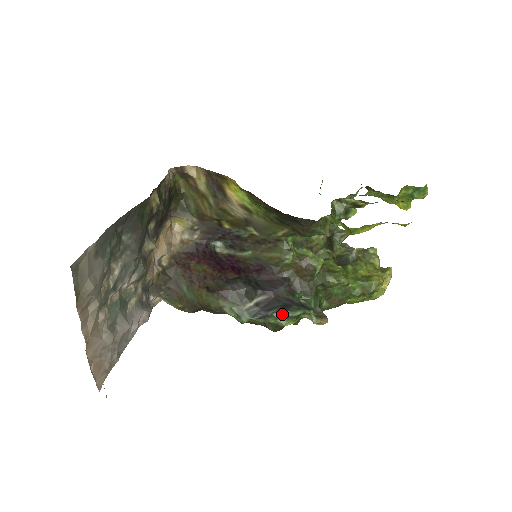
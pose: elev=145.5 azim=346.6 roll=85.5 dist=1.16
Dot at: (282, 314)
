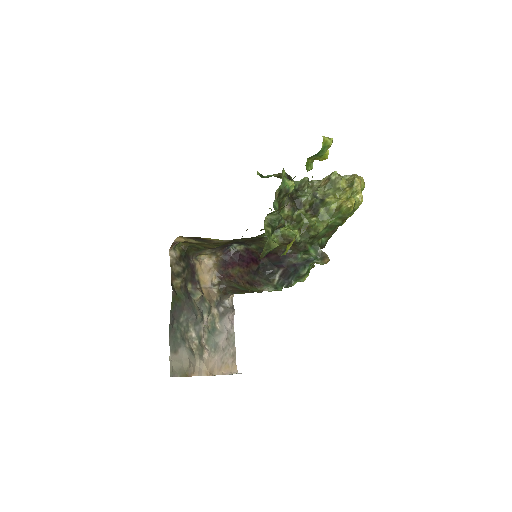
Dot at: (297, 277)
